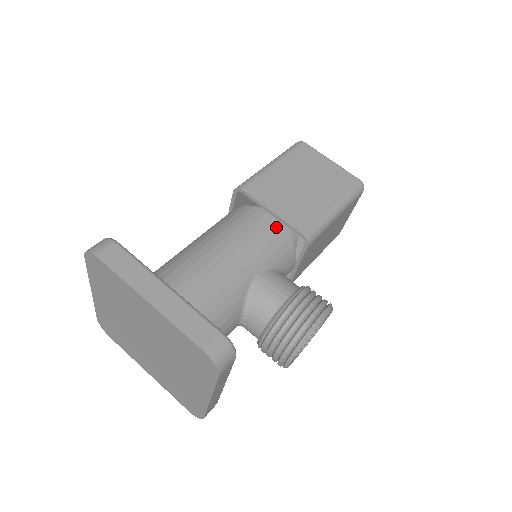
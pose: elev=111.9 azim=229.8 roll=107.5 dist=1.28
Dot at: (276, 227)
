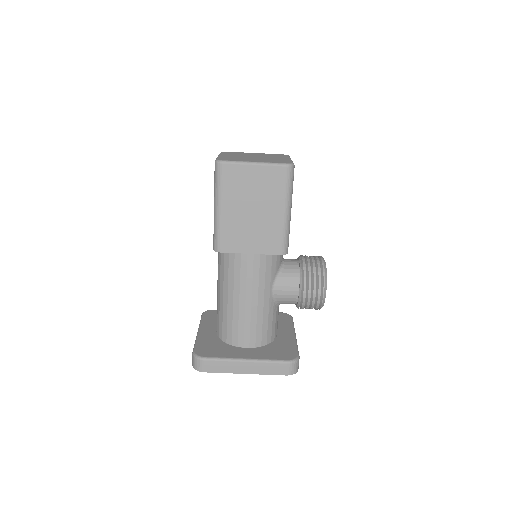
Dot at: (260, 258)
